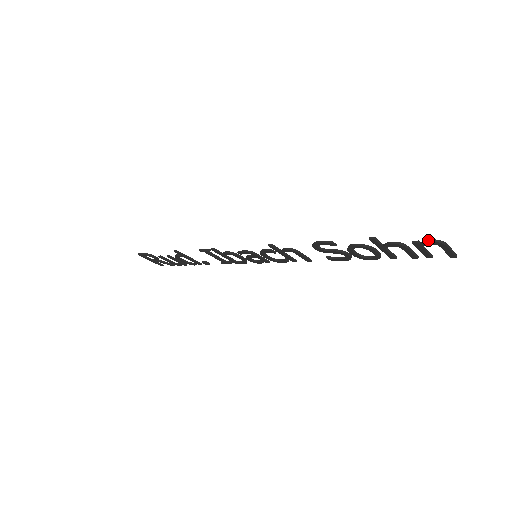
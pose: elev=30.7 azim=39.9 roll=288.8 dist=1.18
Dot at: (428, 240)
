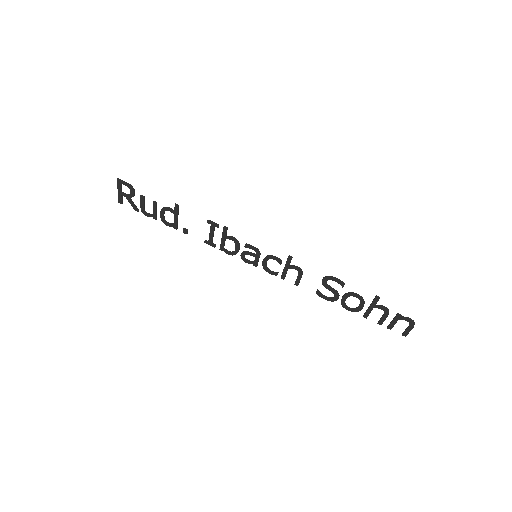
Dot at: (409, 318)
